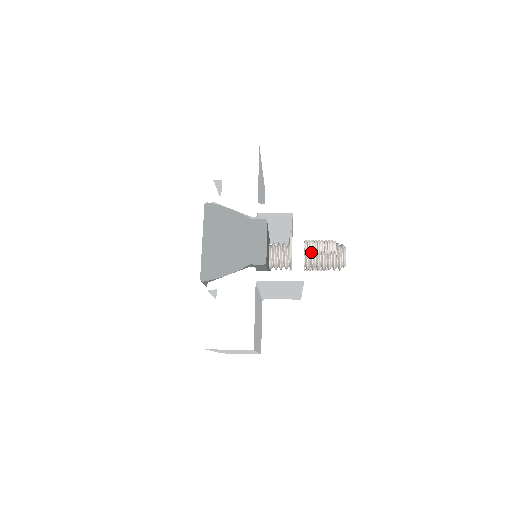
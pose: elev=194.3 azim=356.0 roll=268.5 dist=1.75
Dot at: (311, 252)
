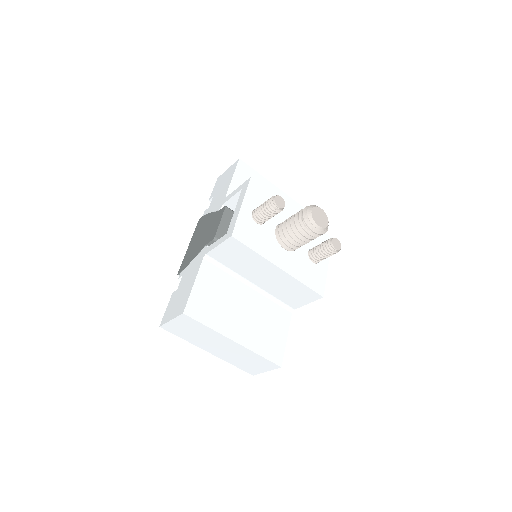
Dot at: (258, 216)
